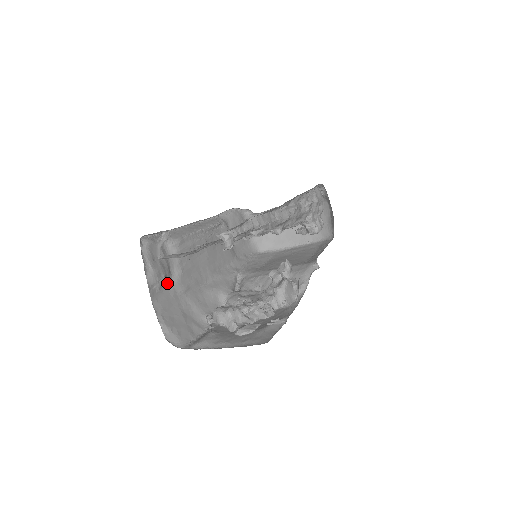
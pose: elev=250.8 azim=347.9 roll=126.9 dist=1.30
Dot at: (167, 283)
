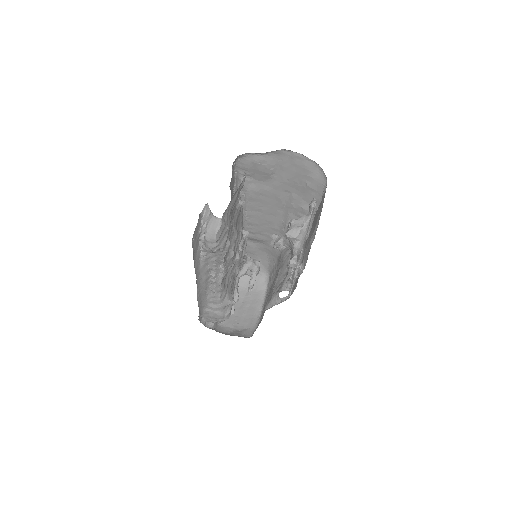
Dot at: occluded
